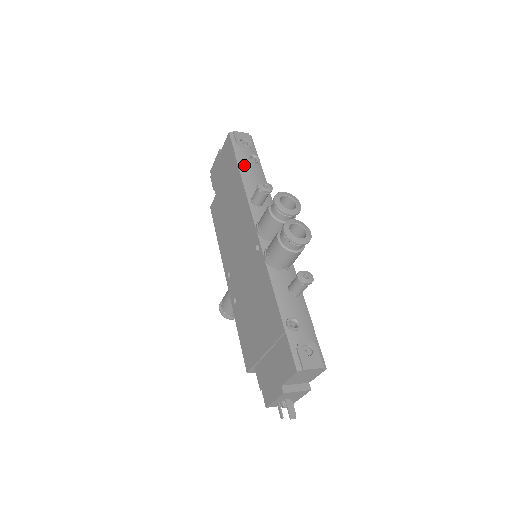
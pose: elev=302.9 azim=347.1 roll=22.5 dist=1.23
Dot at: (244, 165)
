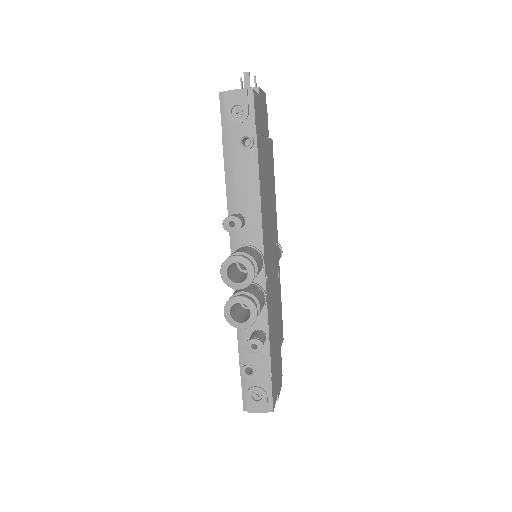
Dot at: (231, 159)
